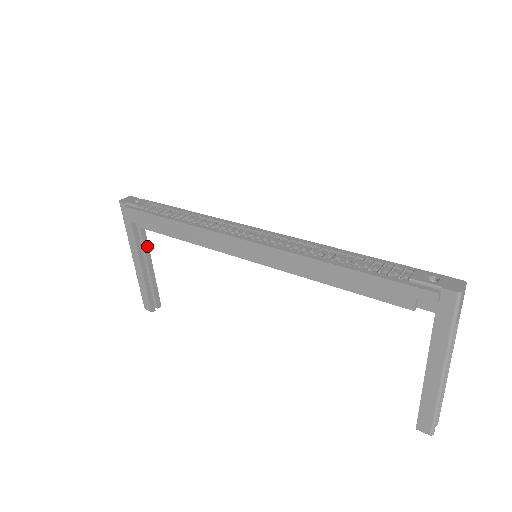
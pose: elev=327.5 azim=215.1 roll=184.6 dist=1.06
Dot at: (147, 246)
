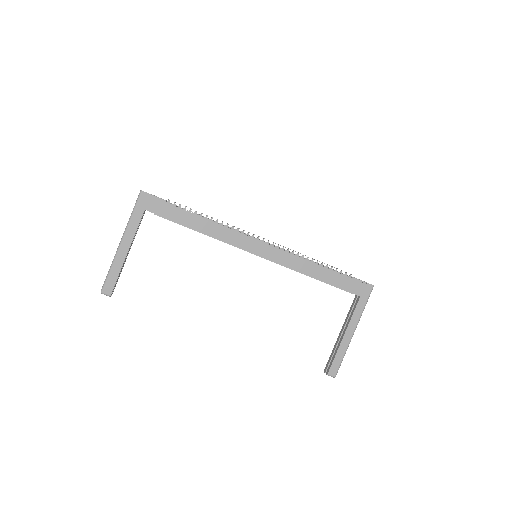
Dot at: (135, 235)
